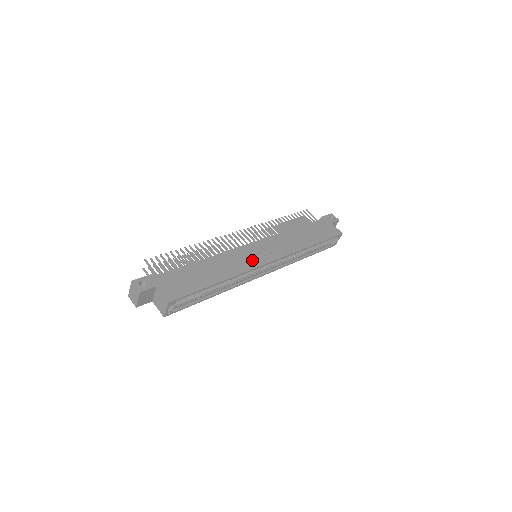
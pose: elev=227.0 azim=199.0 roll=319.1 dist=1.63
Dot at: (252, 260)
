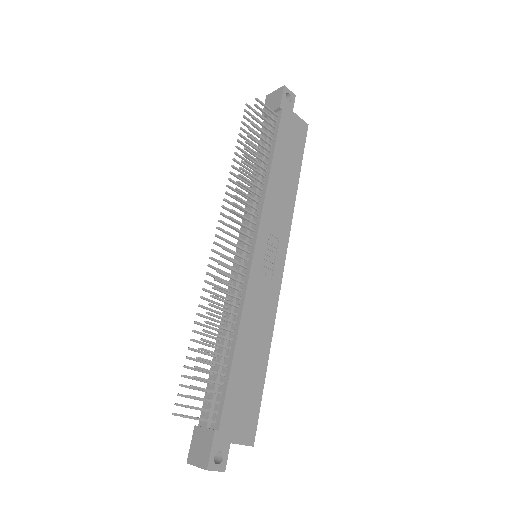
Dot at: (271, 283)
